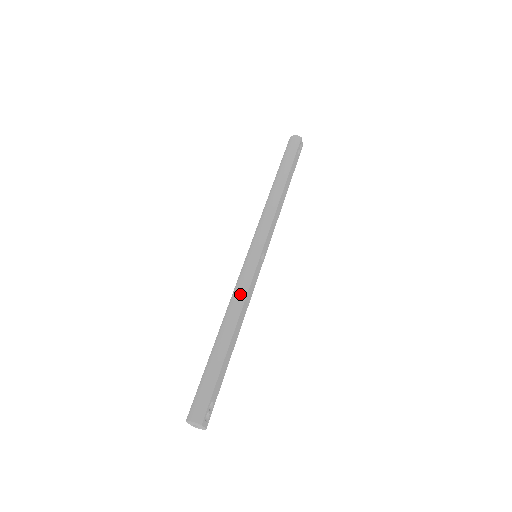
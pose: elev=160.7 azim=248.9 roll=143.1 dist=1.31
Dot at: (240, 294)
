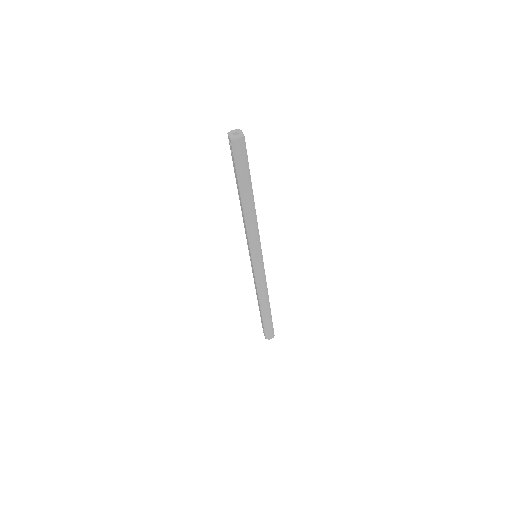
Dot at: (264, 287)
